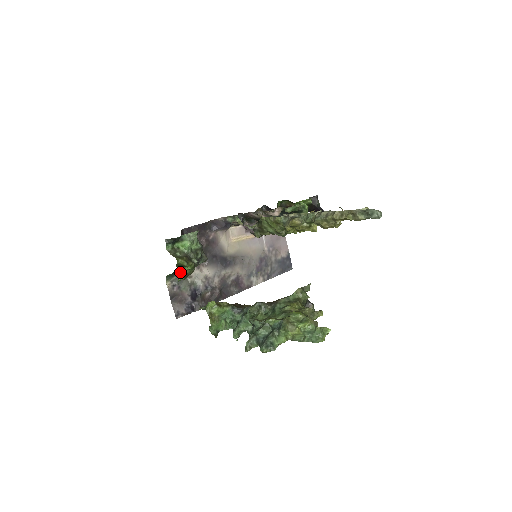
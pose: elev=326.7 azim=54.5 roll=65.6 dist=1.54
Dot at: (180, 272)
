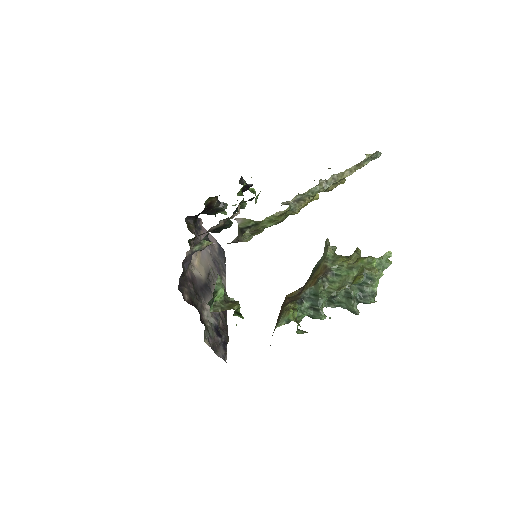
Dot at: (240, 317)
